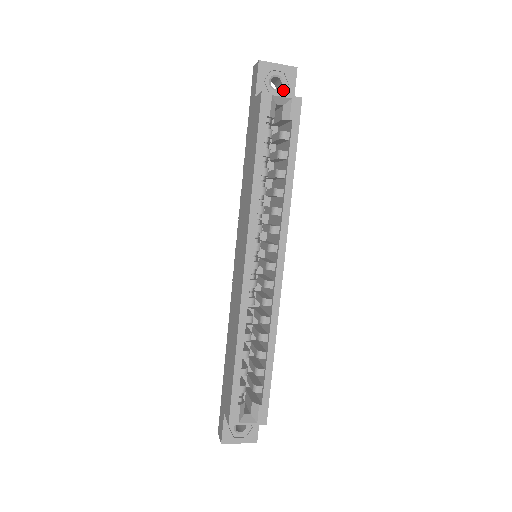
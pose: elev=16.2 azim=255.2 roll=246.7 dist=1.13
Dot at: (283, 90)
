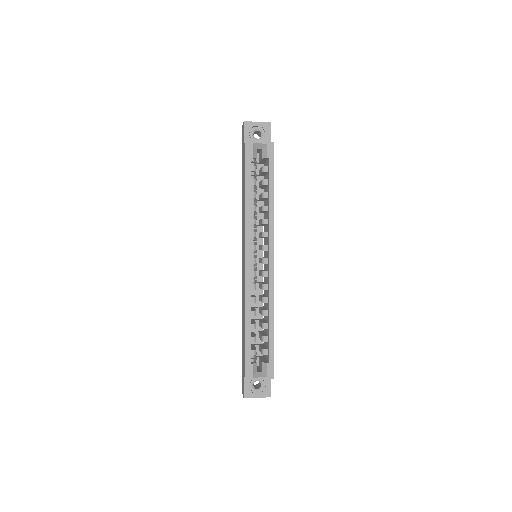
Dot at: (263, 139)
